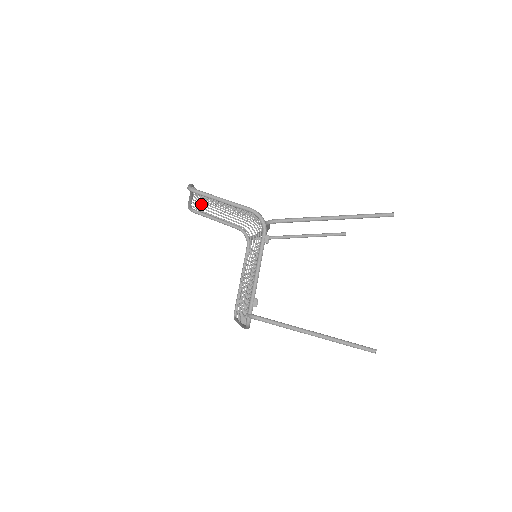
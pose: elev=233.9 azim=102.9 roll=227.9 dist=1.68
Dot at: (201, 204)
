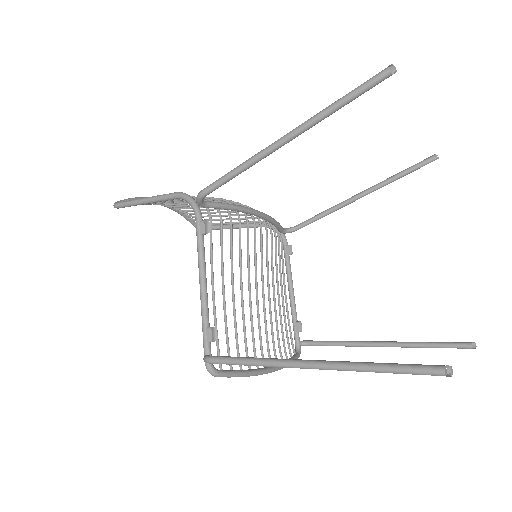
Dot at: occluded
